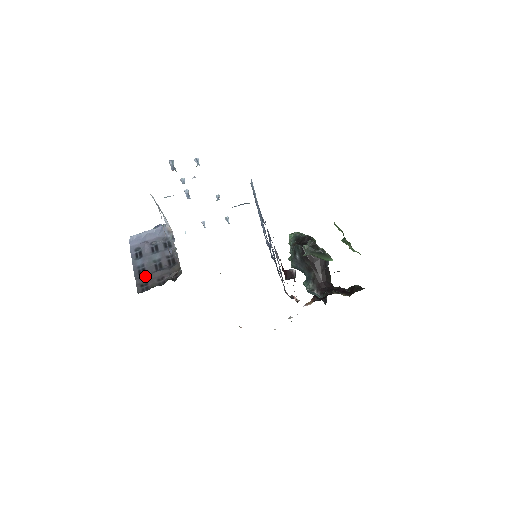
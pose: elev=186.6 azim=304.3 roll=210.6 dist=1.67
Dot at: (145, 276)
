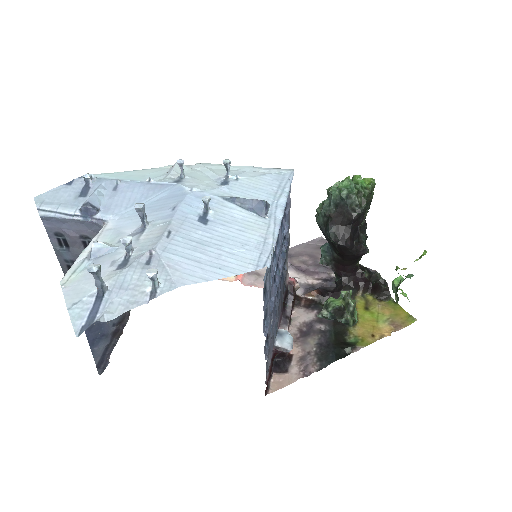
Dot at: occluded
